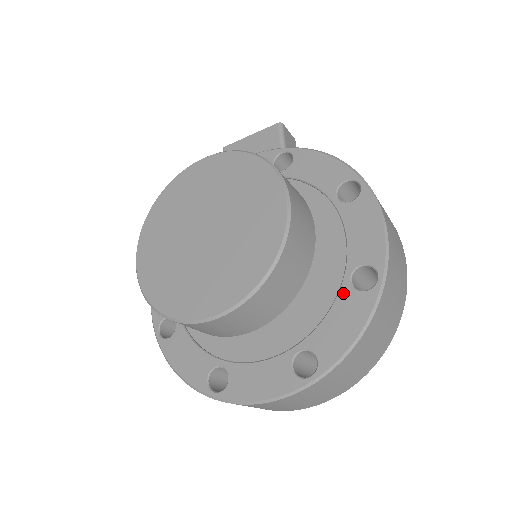
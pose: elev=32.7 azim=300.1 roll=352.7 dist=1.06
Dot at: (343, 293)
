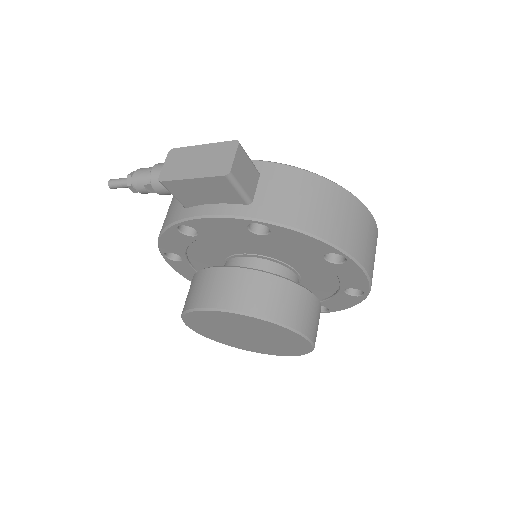
Dot at: (340, 295)
